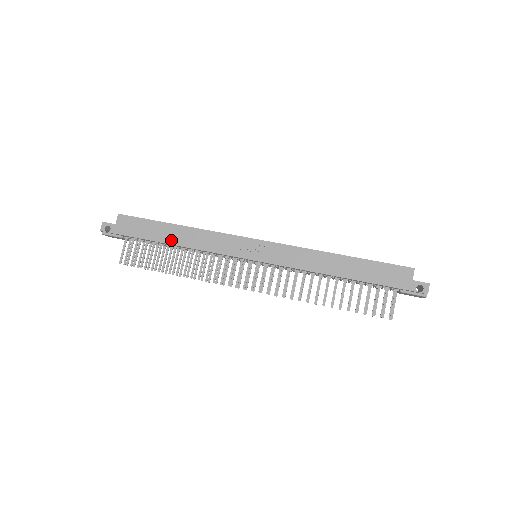
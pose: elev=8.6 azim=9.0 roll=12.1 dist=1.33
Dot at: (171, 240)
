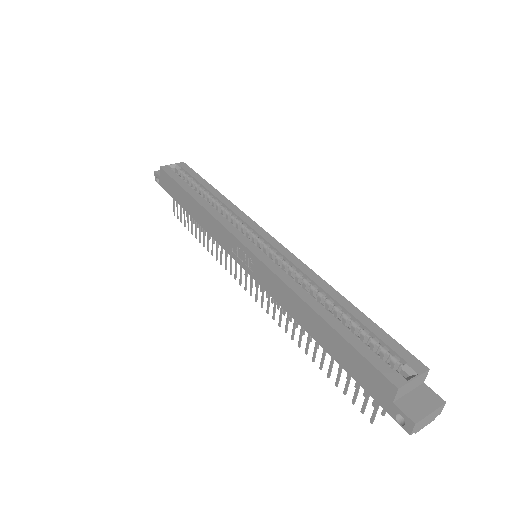
Dot at: (190, 211)
